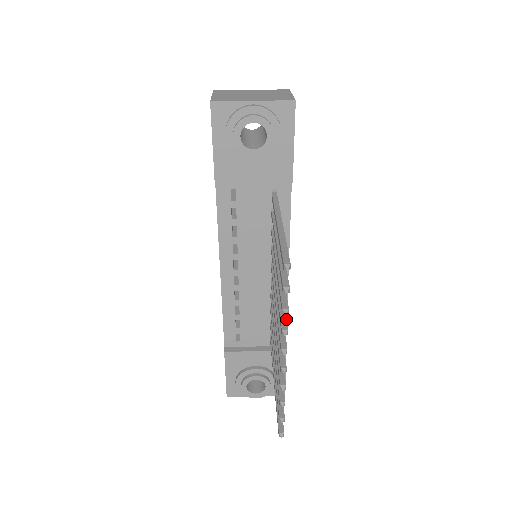
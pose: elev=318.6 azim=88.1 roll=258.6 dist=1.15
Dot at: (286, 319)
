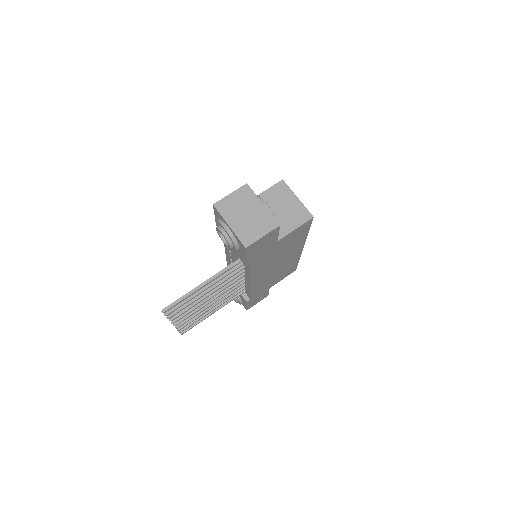
Dot at: (178, 316)
